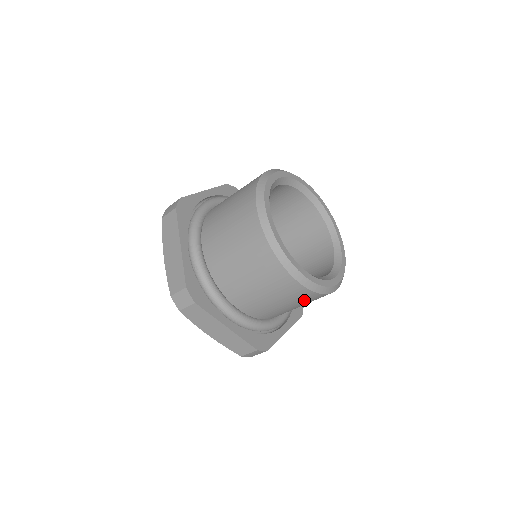
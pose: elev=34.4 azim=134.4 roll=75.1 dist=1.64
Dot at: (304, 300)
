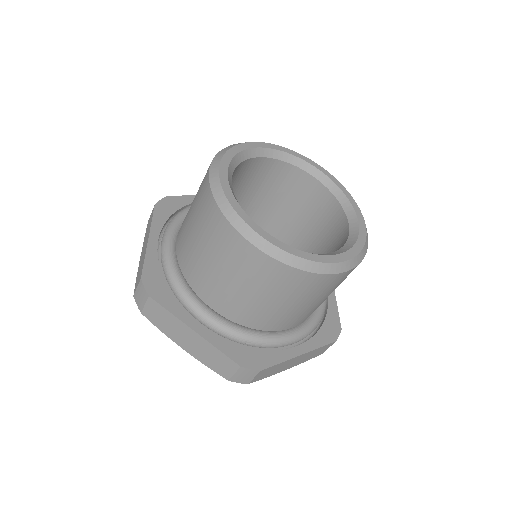
Dot at: (287, 286)
